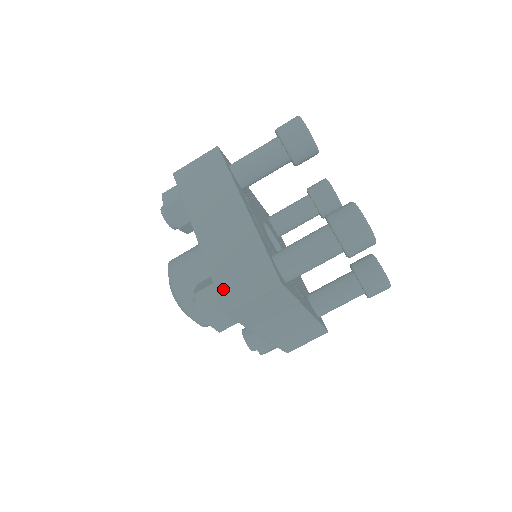
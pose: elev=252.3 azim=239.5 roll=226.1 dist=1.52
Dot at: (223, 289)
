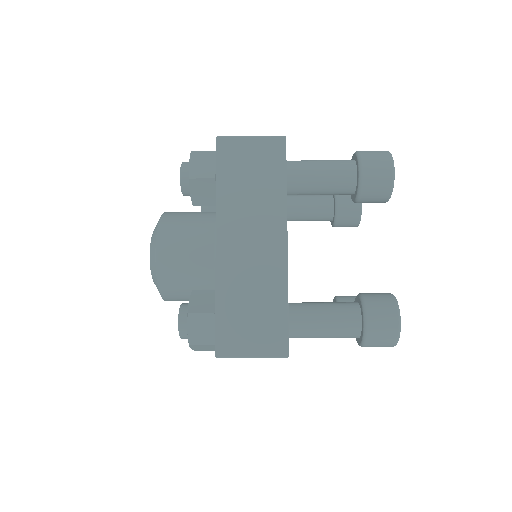
Dot at: (224, 329)
